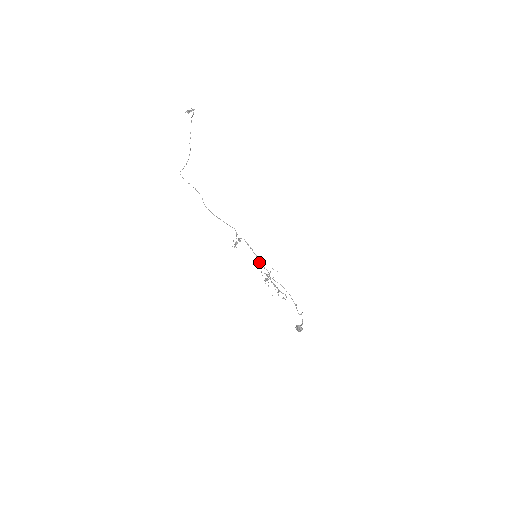
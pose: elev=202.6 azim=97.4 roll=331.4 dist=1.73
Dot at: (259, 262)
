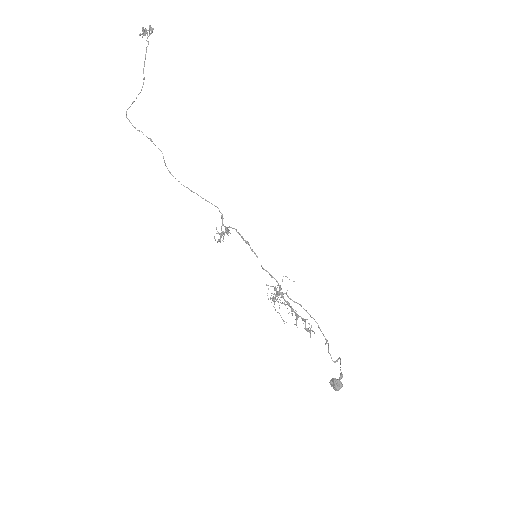
Dot at: (261, 266)
